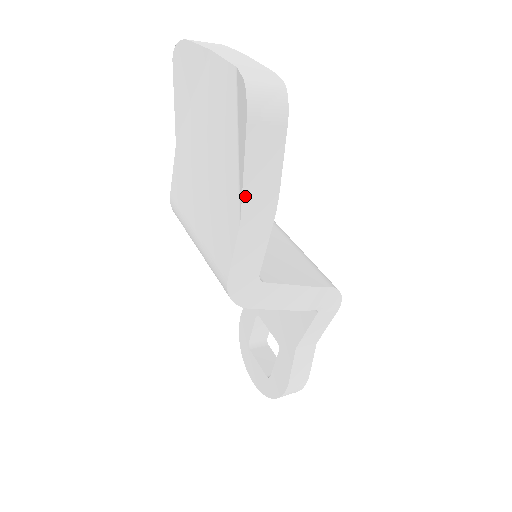
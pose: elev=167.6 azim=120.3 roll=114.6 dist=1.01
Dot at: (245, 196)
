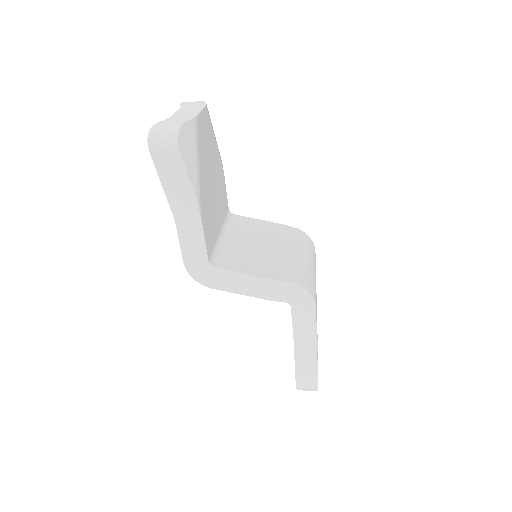
Dot at: (170, 200)
